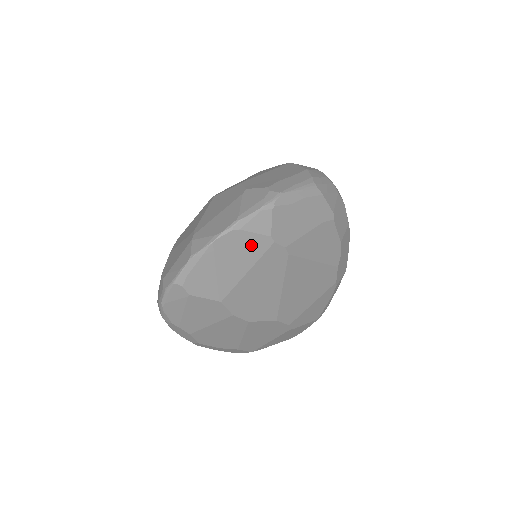
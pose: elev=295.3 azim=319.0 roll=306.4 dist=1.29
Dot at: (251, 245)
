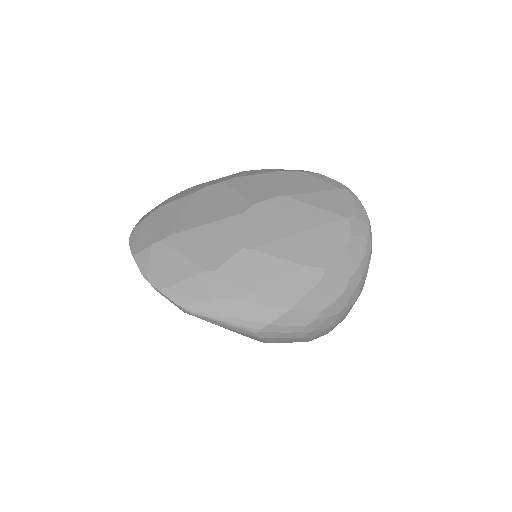
Dot at: occluded
